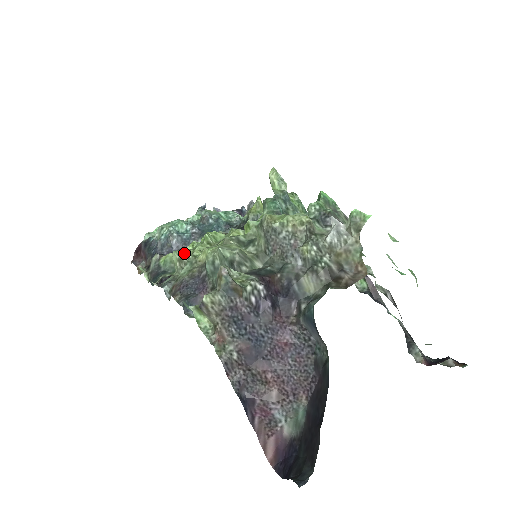
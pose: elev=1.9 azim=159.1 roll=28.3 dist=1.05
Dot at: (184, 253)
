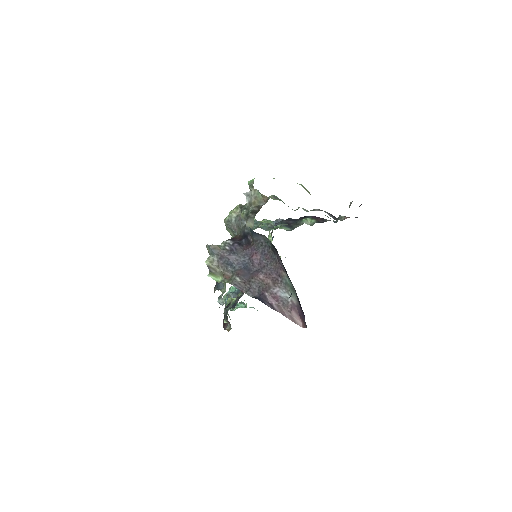
Dot at: occluded
